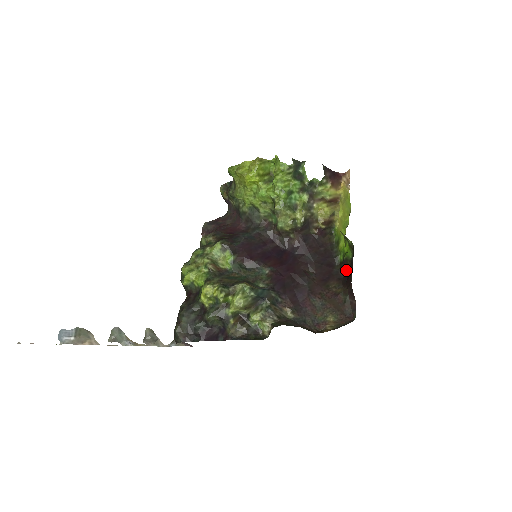
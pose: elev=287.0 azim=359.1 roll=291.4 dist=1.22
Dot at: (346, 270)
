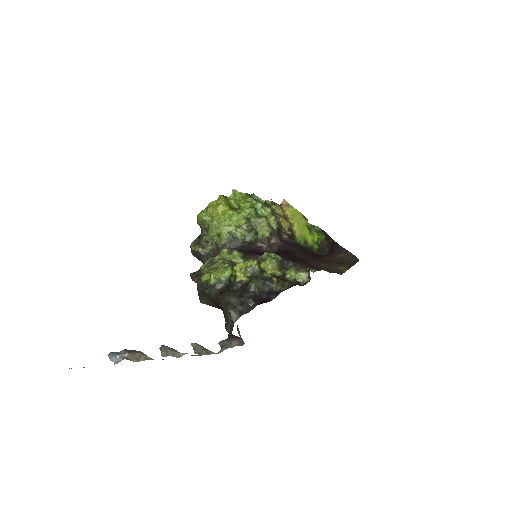
Dot at: (326, 248)
